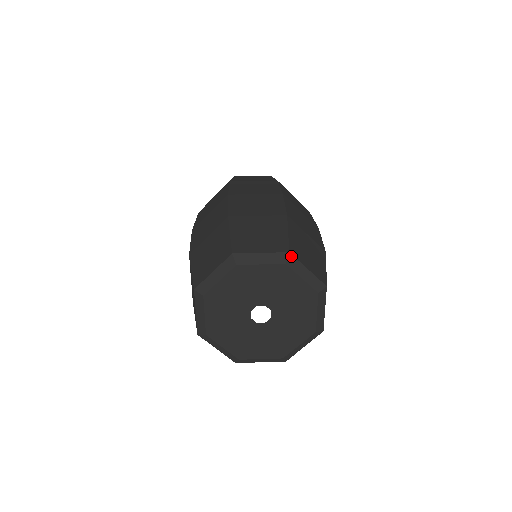
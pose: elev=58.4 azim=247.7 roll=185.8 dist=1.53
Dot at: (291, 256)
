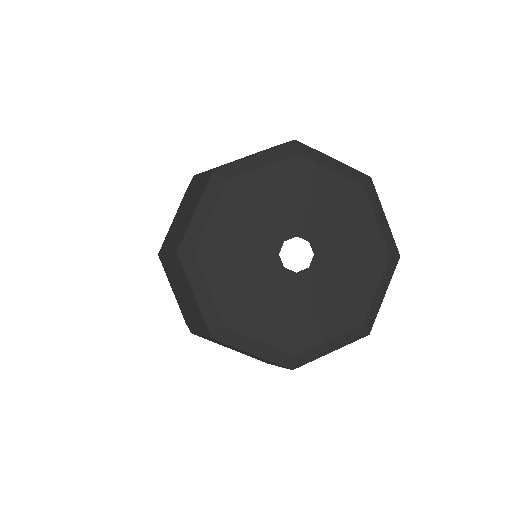
Dot at: (372, 183)
